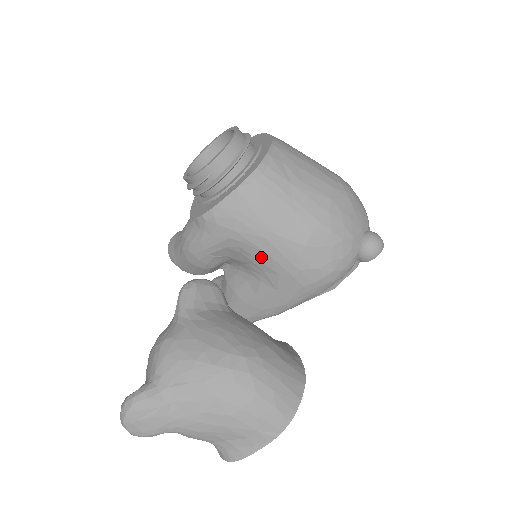
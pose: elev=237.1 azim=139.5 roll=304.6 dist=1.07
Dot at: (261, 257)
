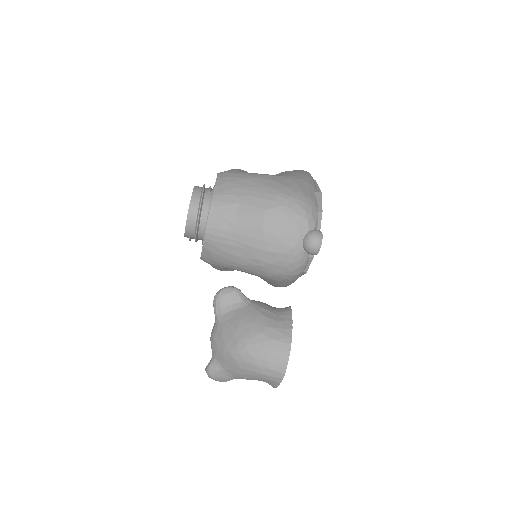
Dot at: (245, 272)
